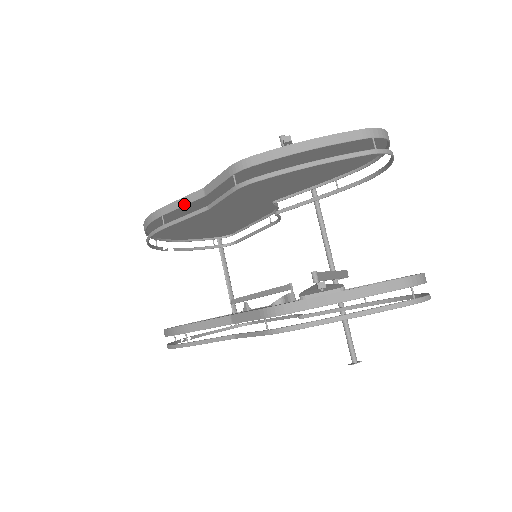
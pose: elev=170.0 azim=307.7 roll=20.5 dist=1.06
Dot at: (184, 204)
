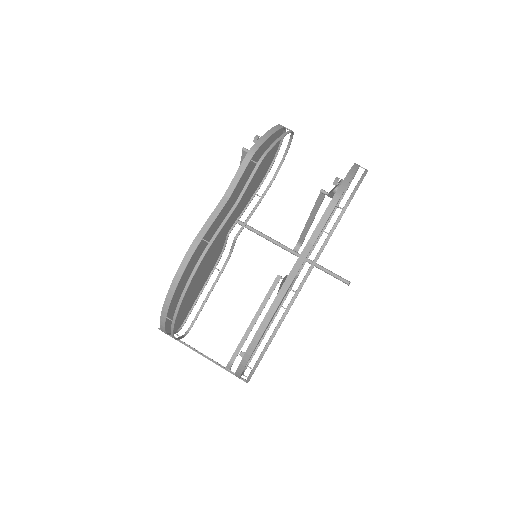
Dot at: (216, 215)
